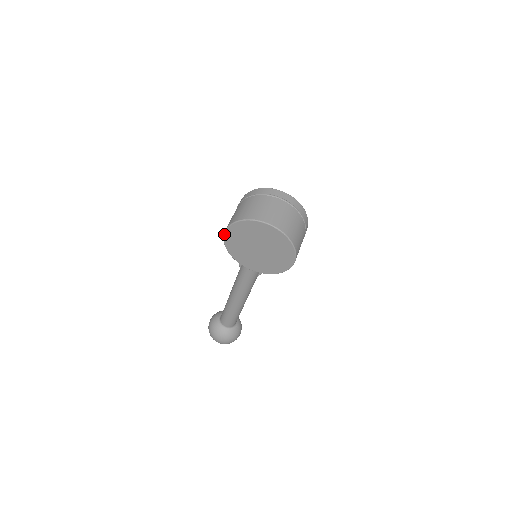
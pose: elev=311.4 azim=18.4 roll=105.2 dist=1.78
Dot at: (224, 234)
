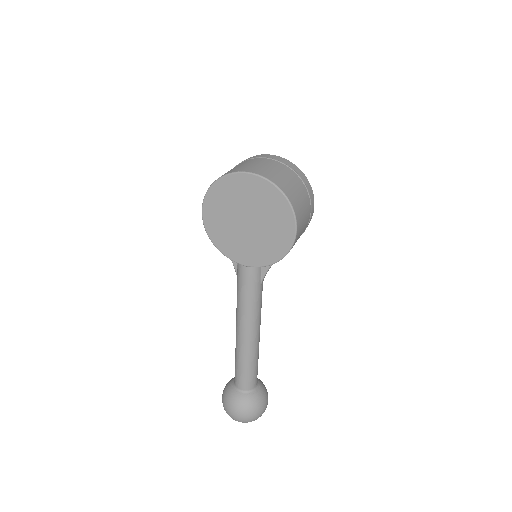
Dot at: (202, 214)
